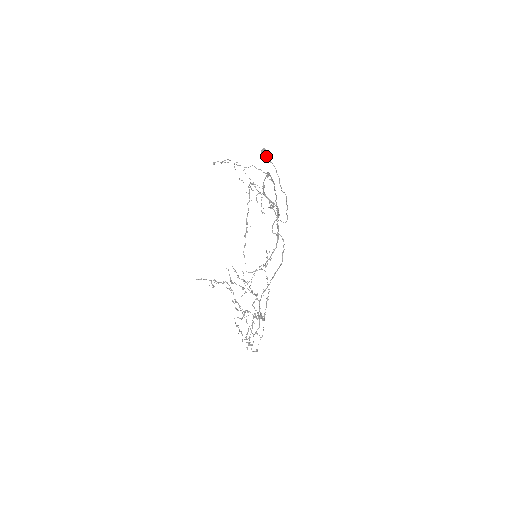
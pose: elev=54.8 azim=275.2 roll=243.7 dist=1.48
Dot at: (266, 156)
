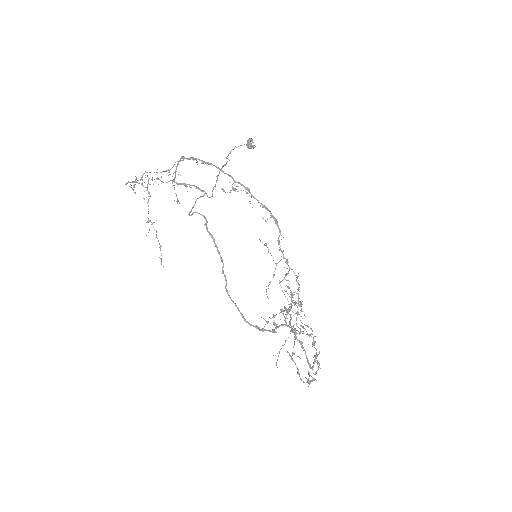
Dot at: (250, 144)
